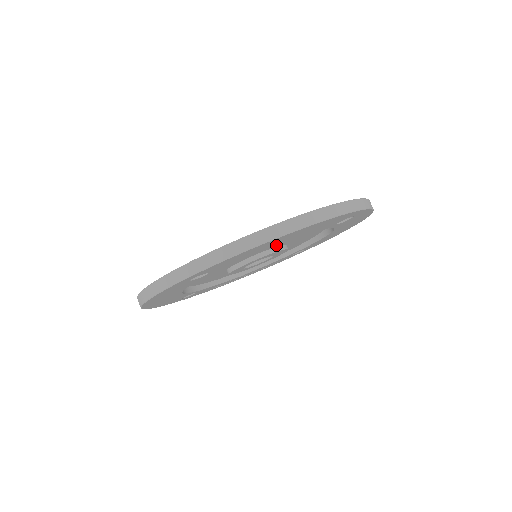
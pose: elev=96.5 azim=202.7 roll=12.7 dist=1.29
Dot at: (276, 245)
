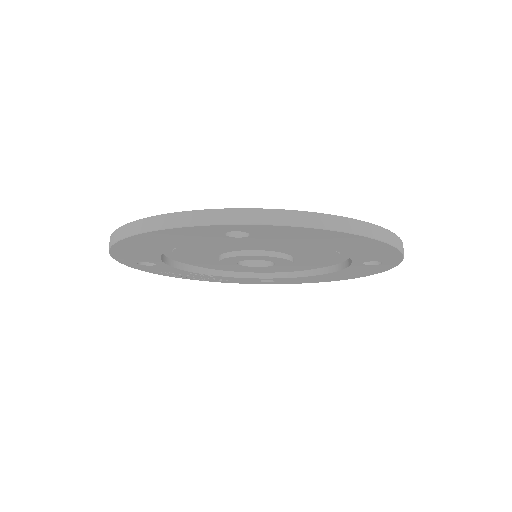
Dot at: (297, 252)
